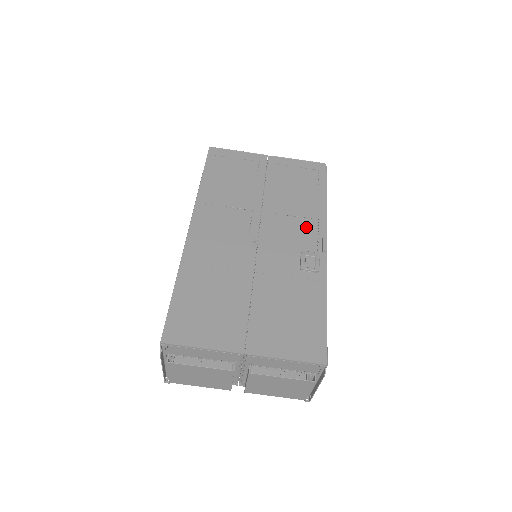
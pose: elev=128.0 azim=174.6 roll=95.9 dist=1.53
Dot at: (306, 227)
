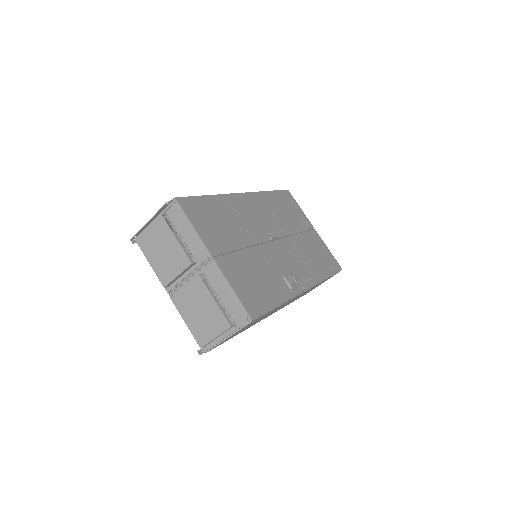
Dot at: (304, 270)
